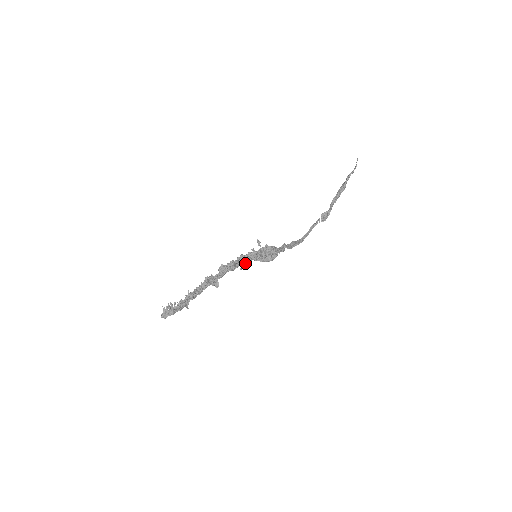
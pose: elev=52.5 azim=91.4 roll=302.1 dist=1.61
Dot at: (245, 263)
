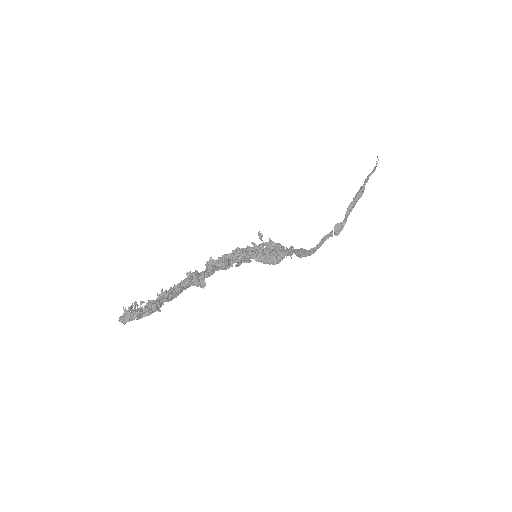
Dot at: (242, 258)
